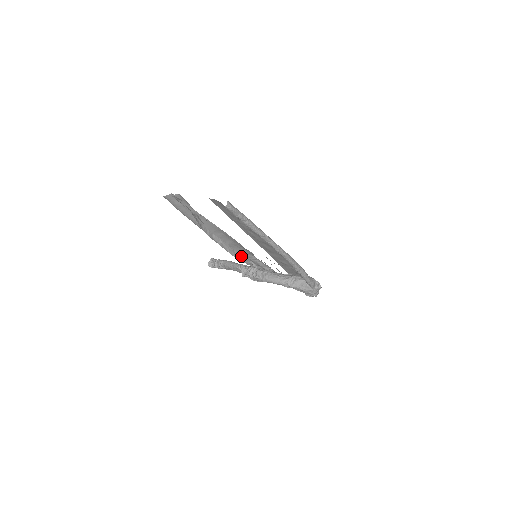
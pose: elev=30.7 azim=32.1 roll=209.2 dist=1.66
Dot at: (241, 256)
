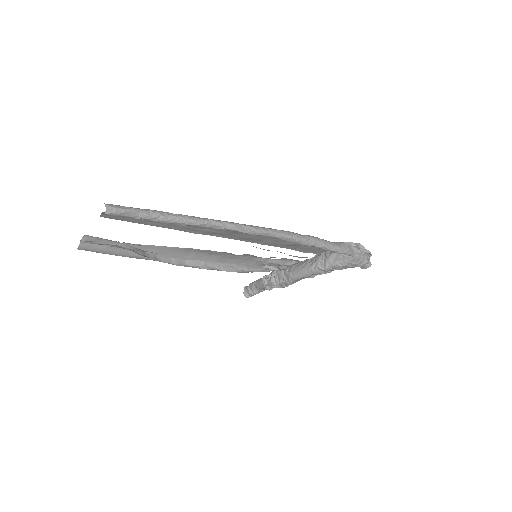
Dot at: (247, 266)
